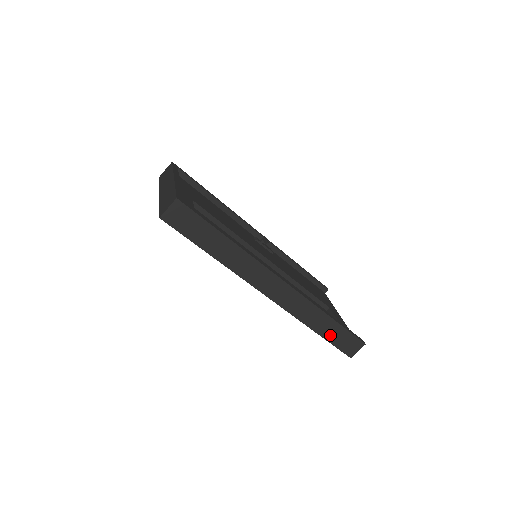
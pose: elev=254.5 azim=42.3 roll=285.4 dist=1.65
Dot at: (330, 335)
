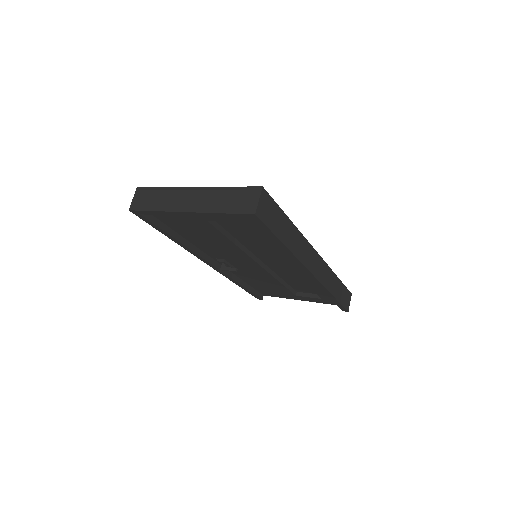
Dot at: (339, 296)
